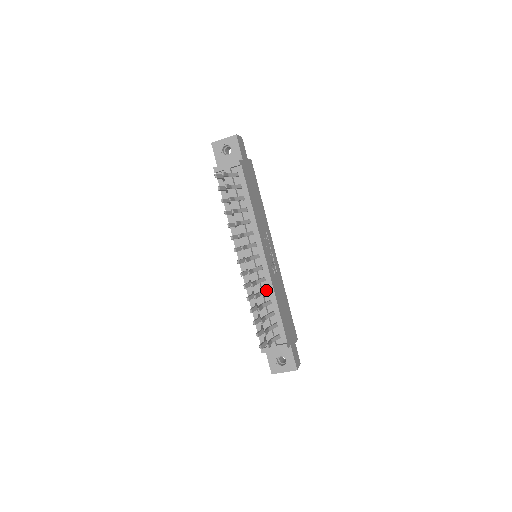
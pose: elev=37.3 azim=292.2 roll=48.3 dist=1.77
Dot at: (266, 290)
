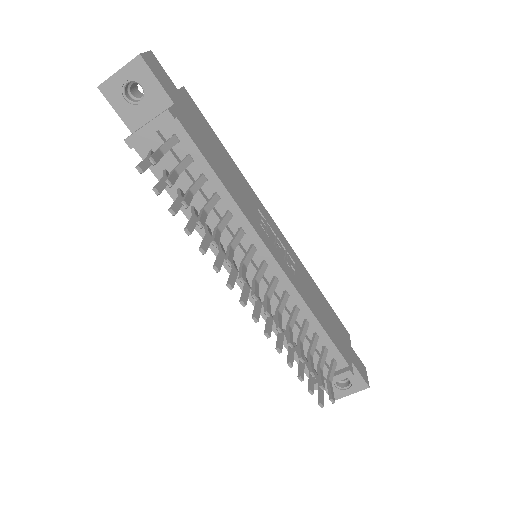
Dot at: (295, 311)
